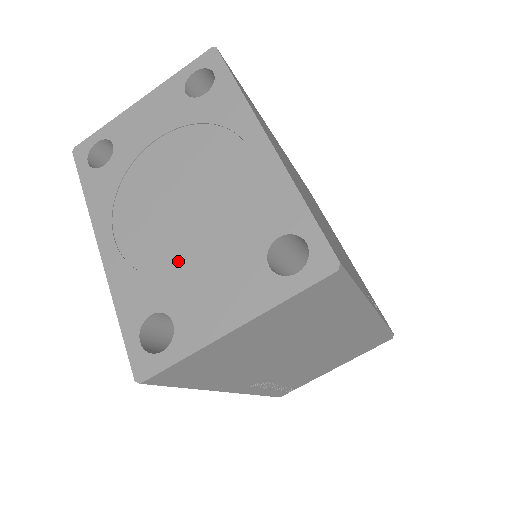
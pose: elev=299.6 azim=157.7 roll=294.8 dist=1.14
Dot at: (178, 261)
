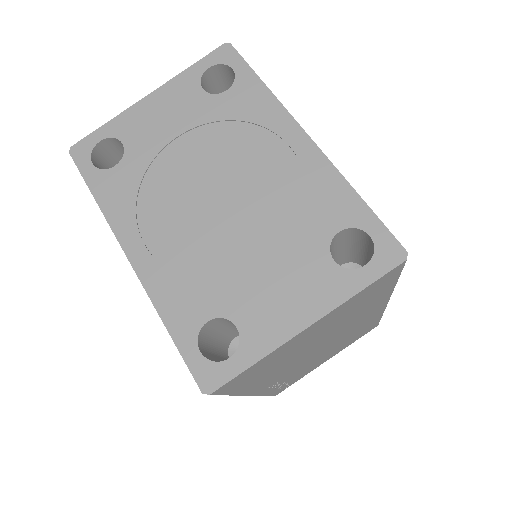
Dot at: (229, 263)
